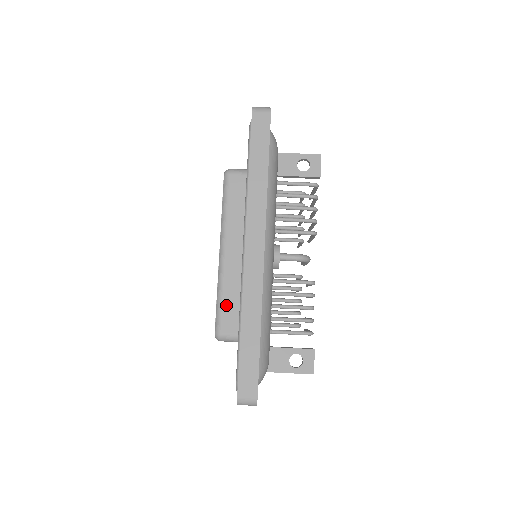
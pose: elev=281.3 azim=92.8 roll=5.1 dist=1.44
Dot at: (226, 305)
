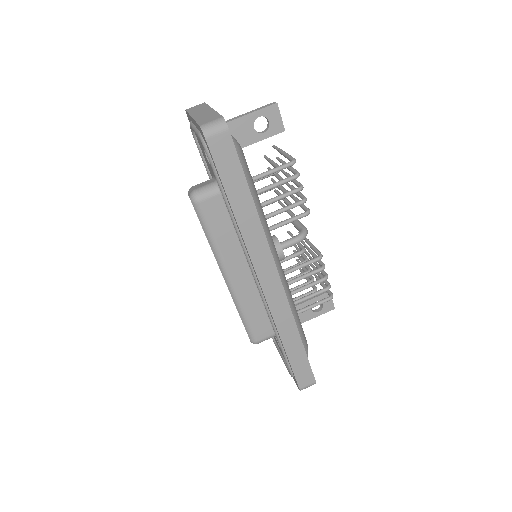
Dot at: (252, 319)
